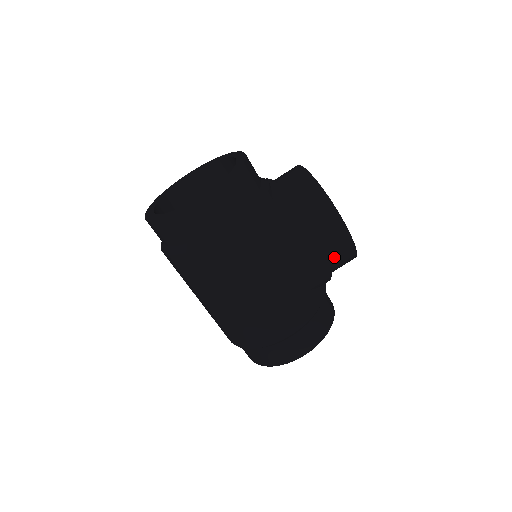
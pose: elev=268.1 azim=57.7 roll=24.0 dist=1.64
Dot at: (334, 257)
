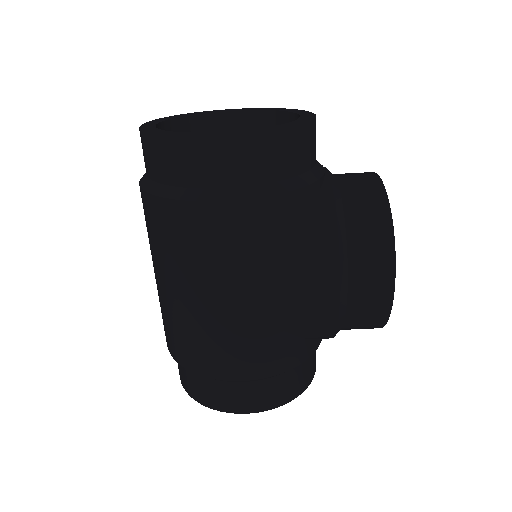
Dot at: (355, 313)
